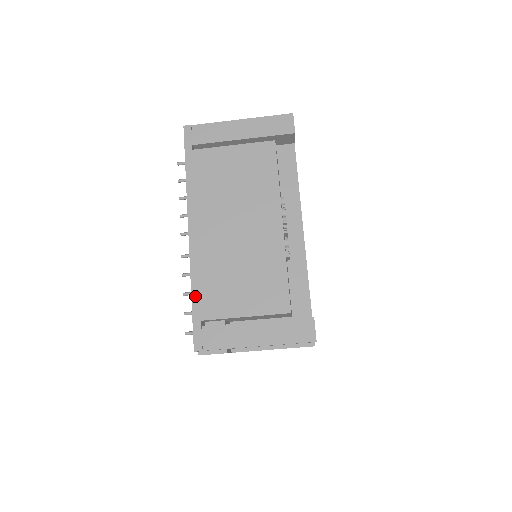
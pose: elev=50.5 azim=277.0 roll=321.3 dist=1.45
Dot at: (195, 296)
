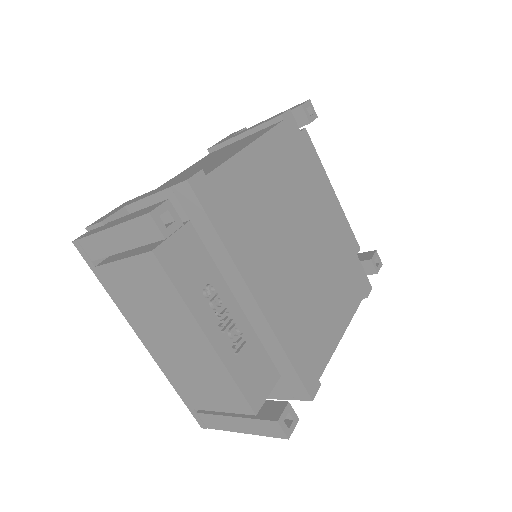
Dot at: (178, 392)
